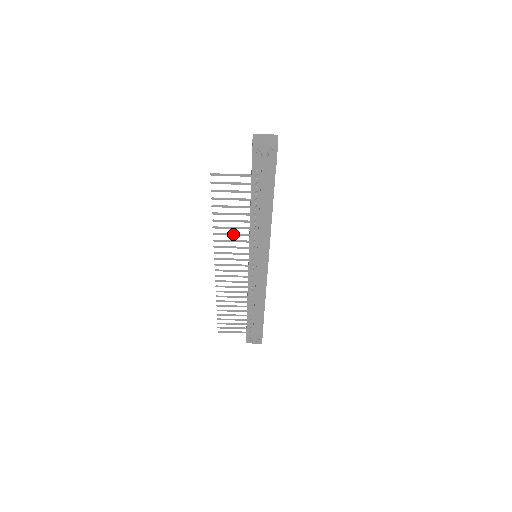
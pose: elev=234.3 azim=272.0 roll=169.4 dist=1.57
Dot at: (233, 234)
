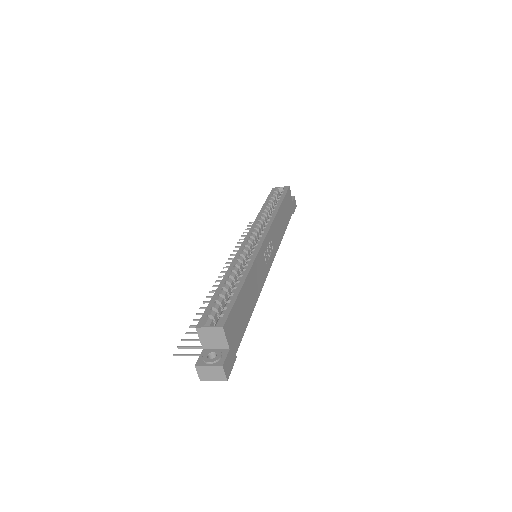
Dot at: occluded
